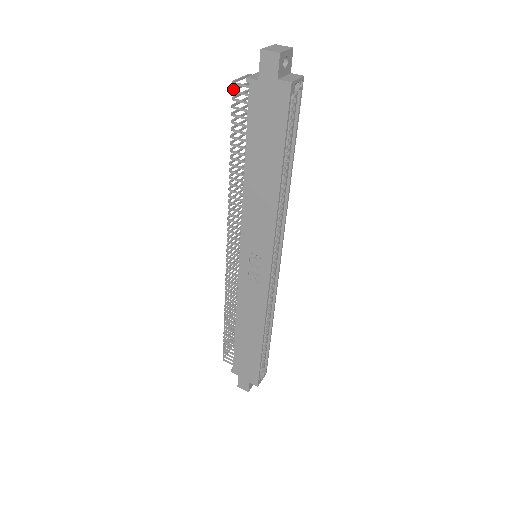
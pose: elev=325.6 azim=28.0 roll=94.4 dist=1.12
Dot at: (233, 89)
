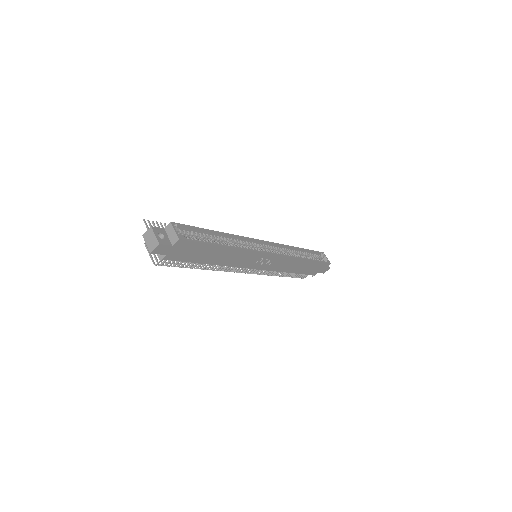
Dot at: (158, 265)
